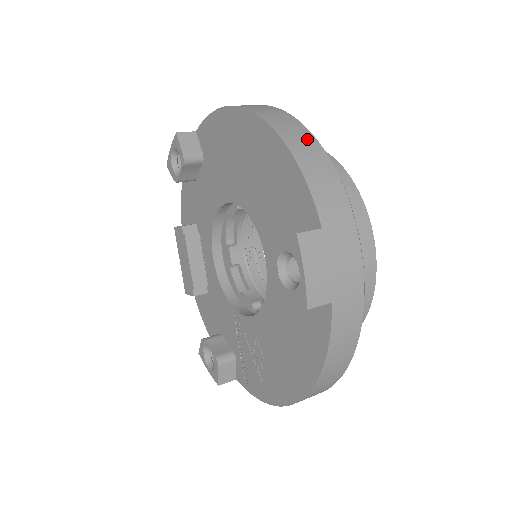
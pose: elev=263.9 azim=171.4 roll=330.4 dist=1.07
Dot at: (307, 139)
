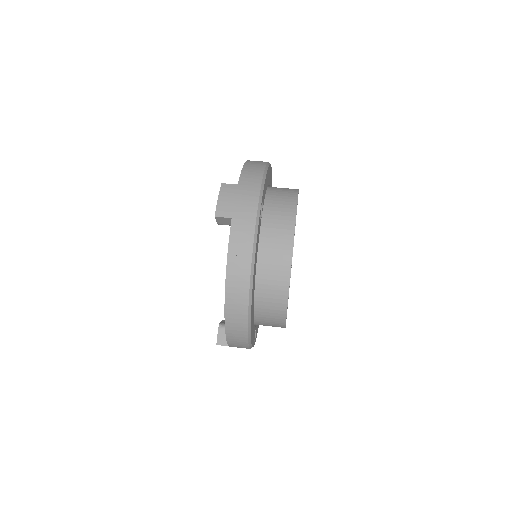
Dot at: (261, 163)
